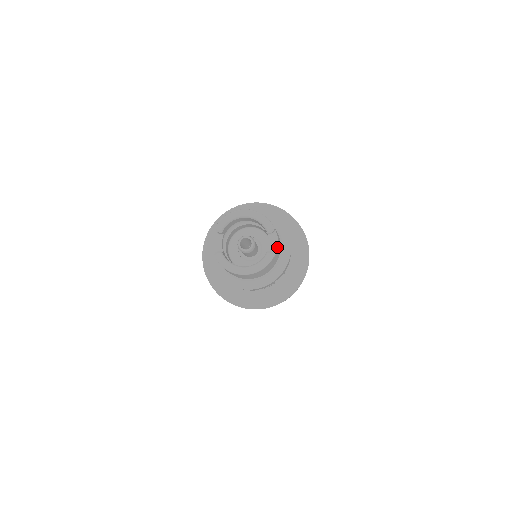
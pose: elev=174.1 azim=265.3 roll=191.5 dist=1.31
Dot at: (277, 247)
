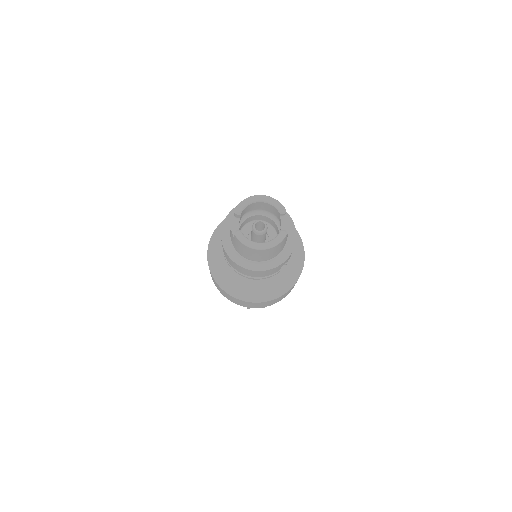
Dot at: (288, 227)
